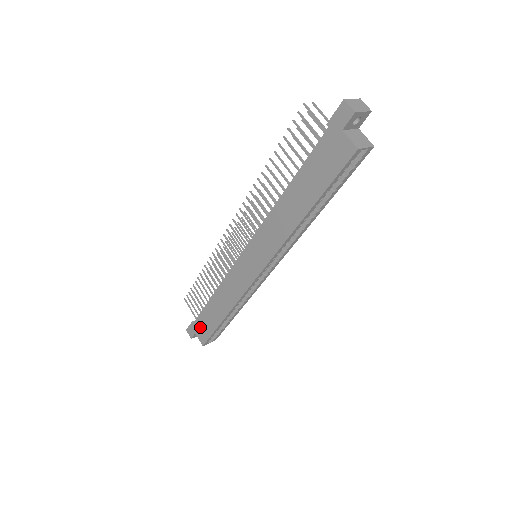
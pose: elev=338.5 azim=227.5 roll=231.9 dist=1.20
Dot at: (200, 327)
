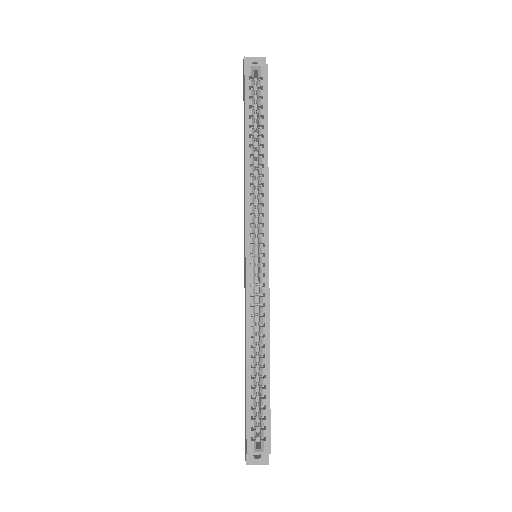
Dot at: (245, 425)
